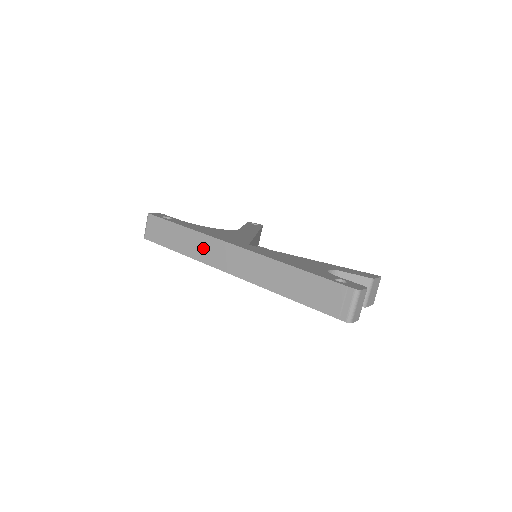
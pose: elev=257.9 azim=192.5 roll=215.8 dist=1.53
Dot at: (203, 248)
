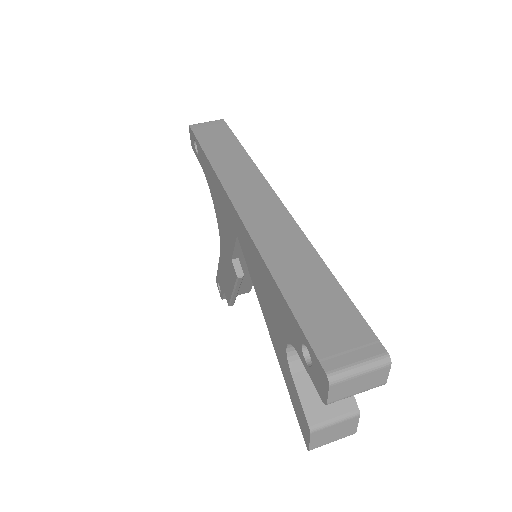
Dot at: (239, 172)
